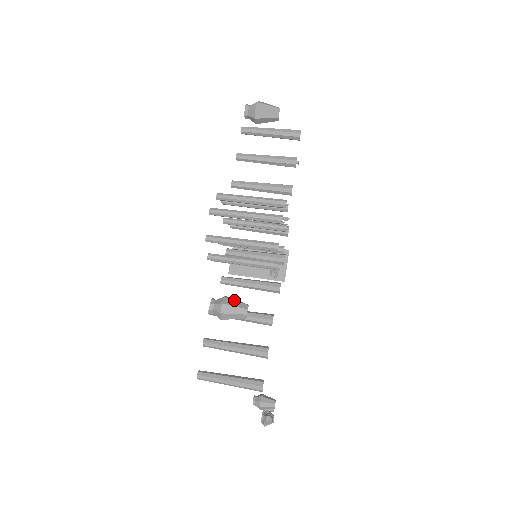
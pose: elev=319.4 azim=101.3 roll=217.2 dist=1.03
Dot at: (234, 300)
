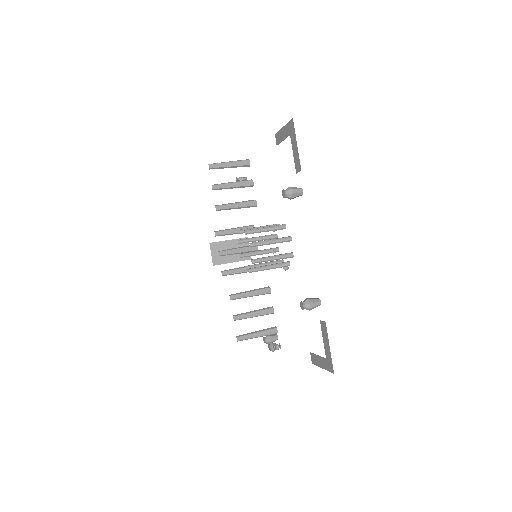
Dot at: (313, 299)
